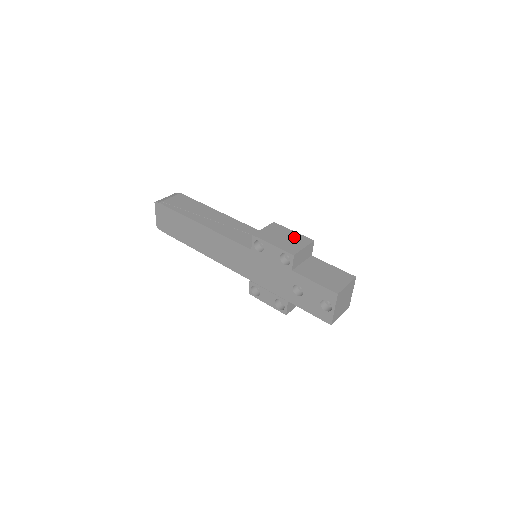
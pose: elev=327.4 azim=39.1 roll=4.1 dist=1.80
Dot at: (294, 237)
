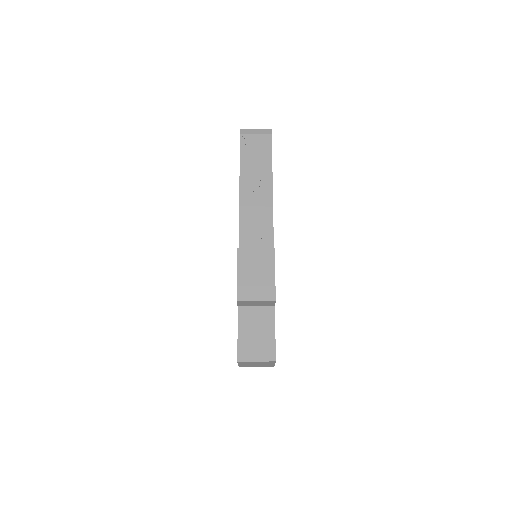
Dot at: (265, 282)
